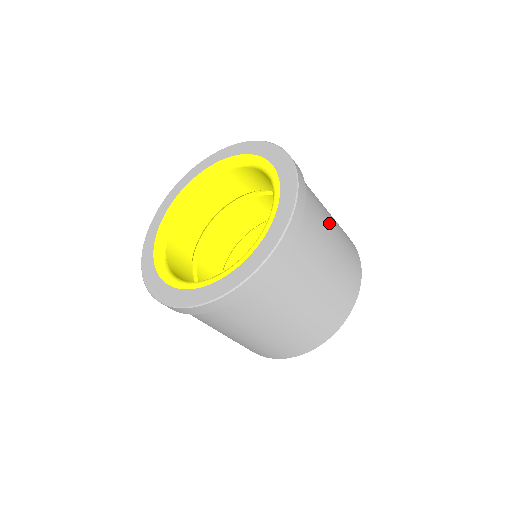
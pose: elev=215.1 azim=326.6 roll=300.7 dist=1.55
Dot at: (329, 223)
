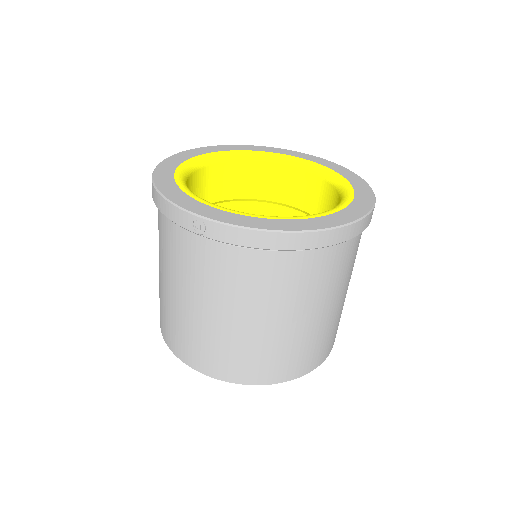
Dot at: occluded
